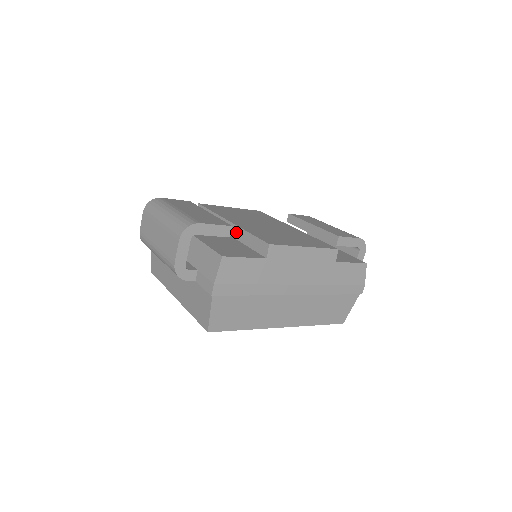
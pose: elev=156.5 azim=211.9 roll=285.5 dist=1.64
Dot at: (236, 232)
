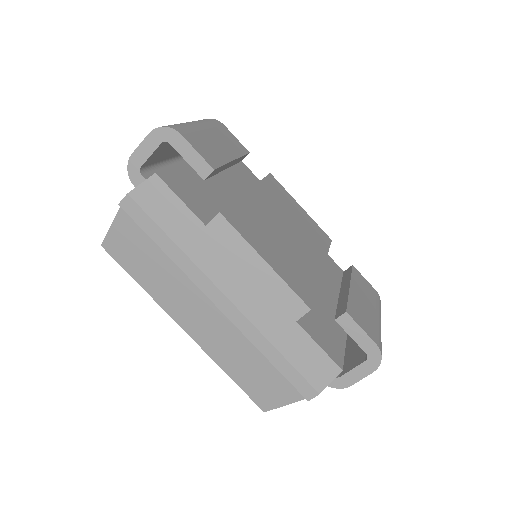
Dot at: occluded
